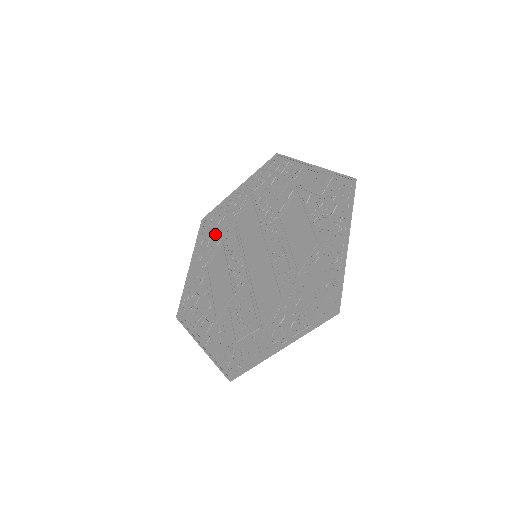
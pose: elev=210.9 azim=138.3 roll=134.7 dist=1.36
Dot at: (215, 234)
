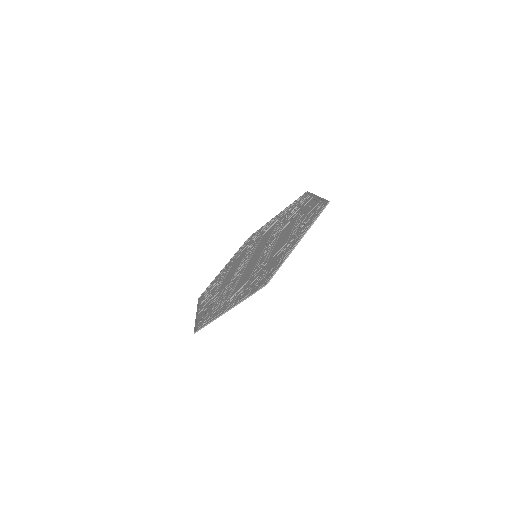
Dot at: (248, 245)
